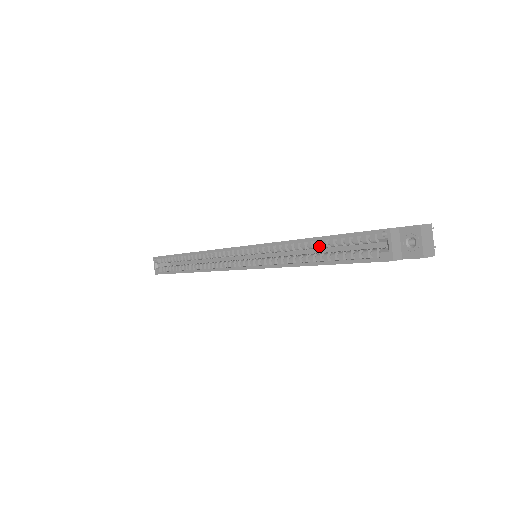
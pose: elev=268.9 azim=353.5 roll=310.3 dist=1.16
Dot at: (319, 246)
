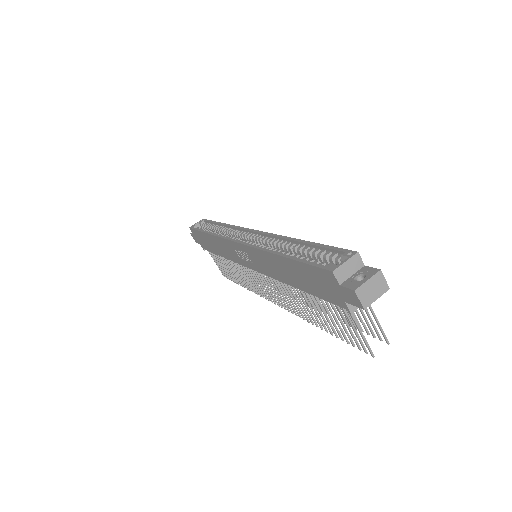
Dot at: (300, 249)
